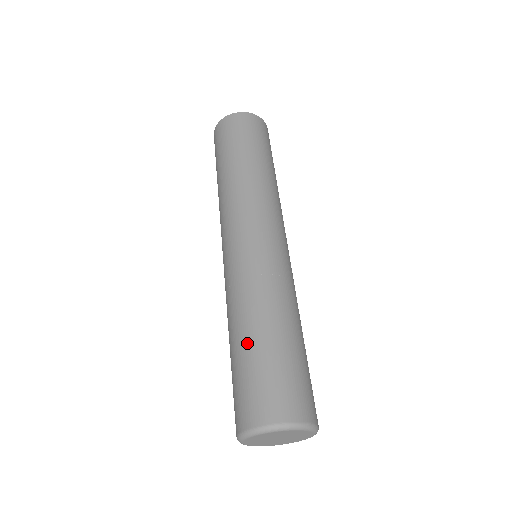
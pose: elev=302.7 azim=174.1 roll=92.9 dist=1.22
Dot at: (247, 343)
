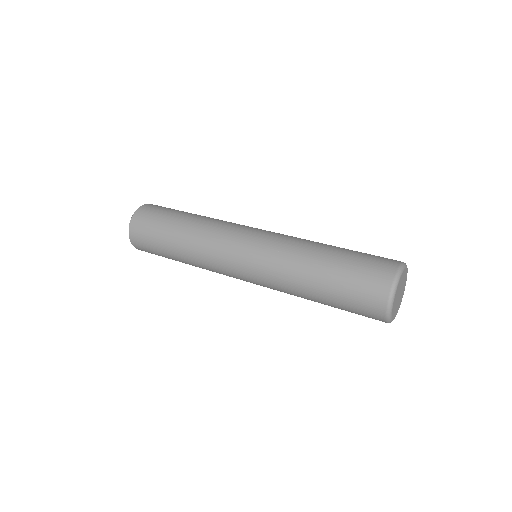
Dot at: (338, 249)
